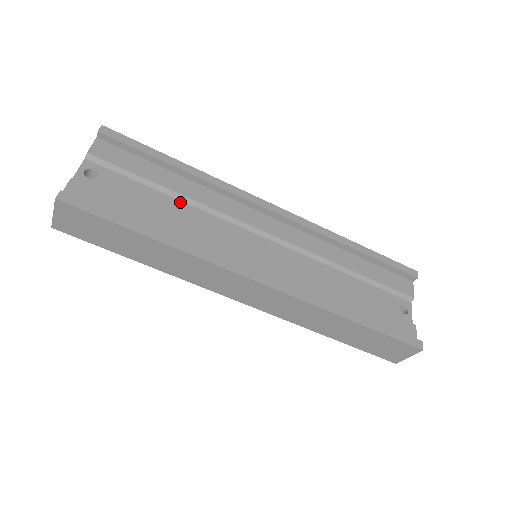
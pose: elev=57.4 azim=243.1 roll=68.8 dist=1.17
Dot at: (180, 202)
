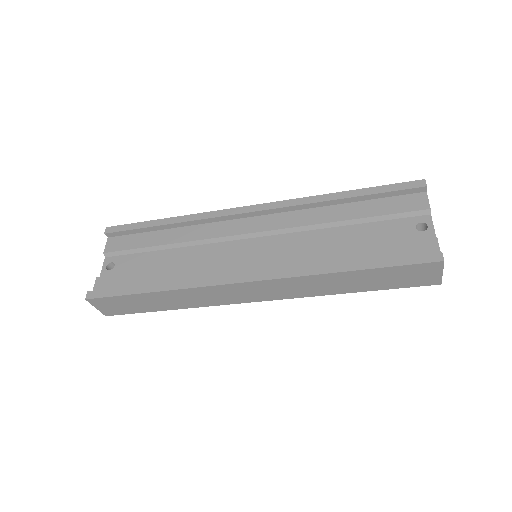
Dot at: (176, 249)
